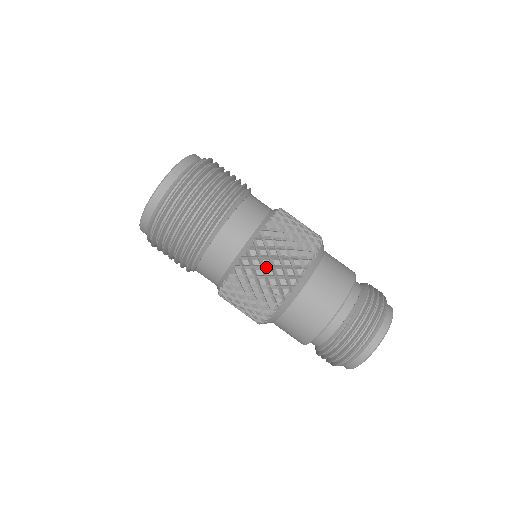
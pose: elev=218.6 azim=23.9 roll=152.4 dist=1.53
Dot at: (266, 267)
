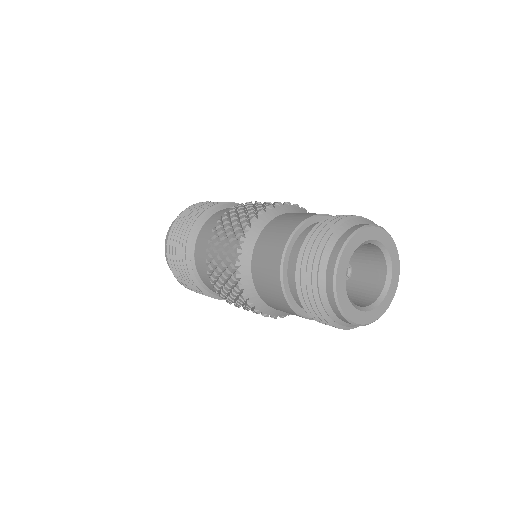
Dot at: (220, 252)
